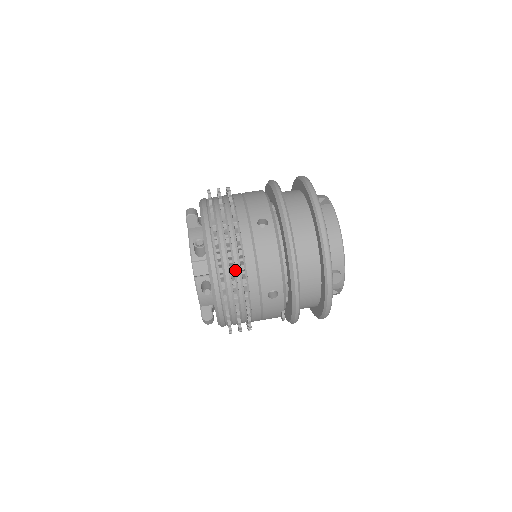
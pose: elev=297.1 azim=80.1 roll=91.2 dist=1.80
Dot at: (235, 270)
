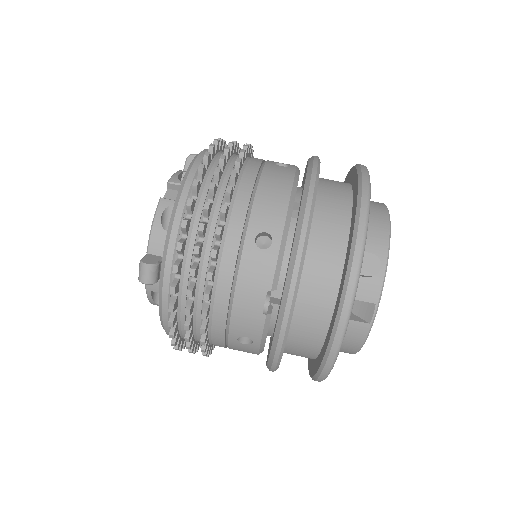
Dot at: (221, 185)
